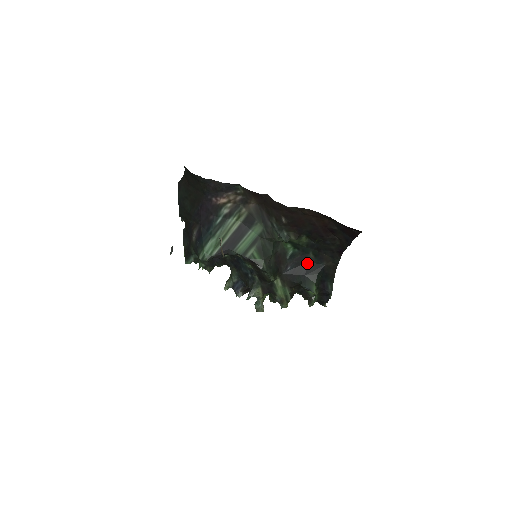
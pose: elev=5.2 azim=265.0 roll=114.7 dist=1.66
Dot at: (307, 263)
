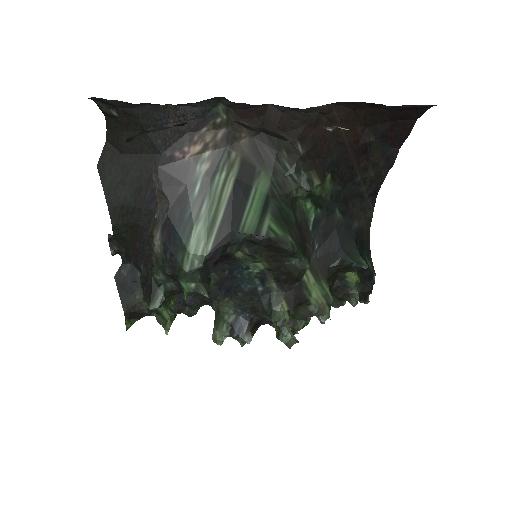
Dot at: (336, 230)
